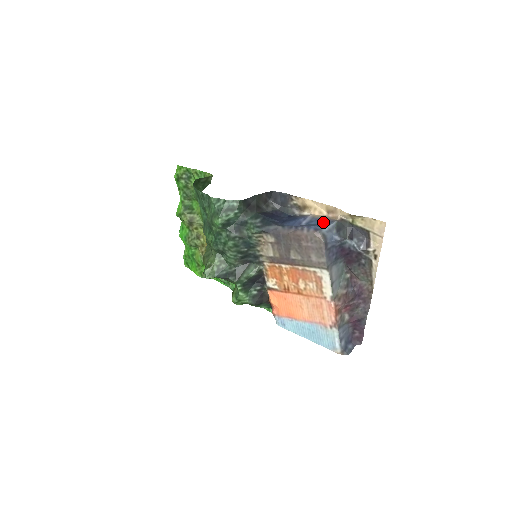
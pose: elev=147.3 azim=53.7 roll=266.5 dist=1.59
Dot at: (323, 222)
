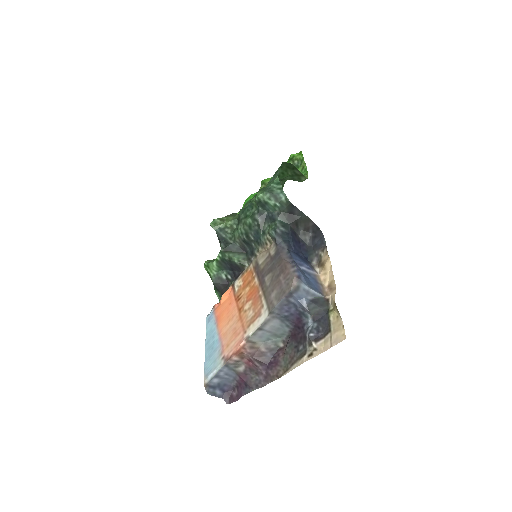
Dot at: (315, 285)
